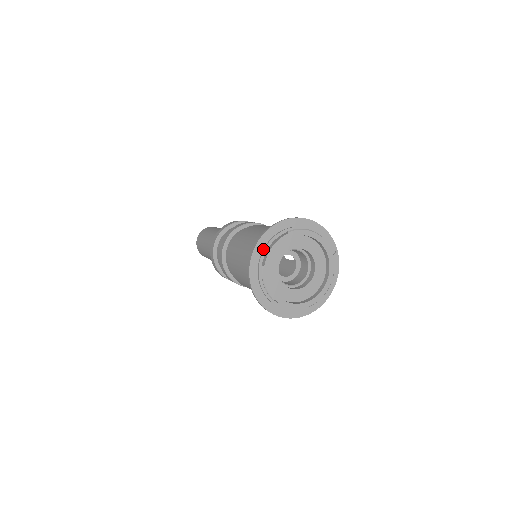
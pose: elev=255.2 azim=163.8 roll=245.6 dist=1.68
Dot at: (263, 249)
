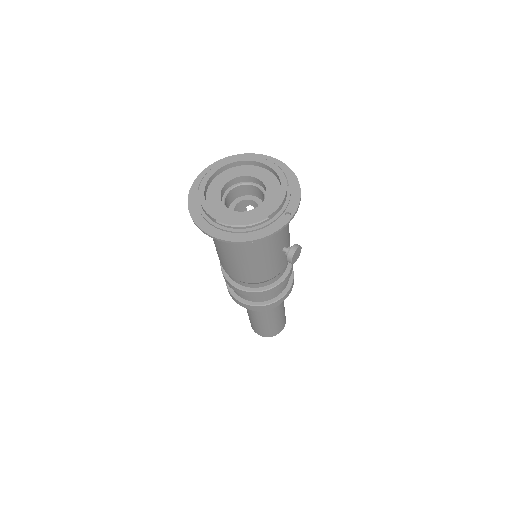
Dot at: occluded
